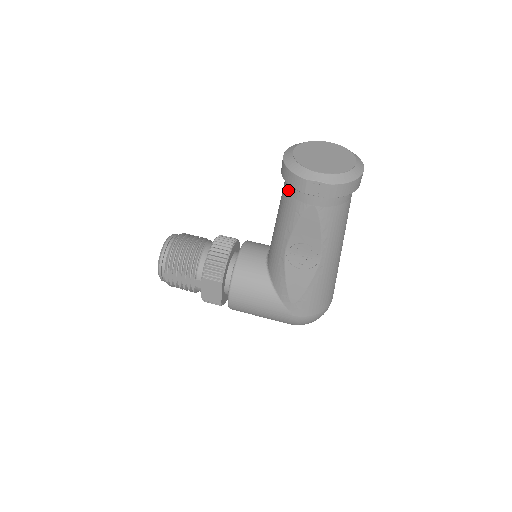
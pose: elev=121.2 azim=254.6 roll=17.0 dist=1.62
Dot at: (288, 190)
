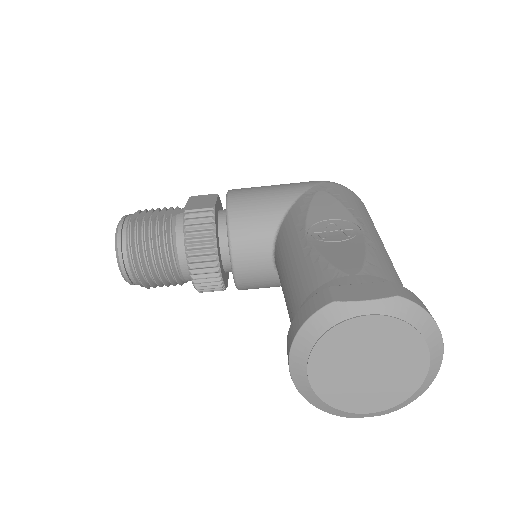
Dot at: occluded
